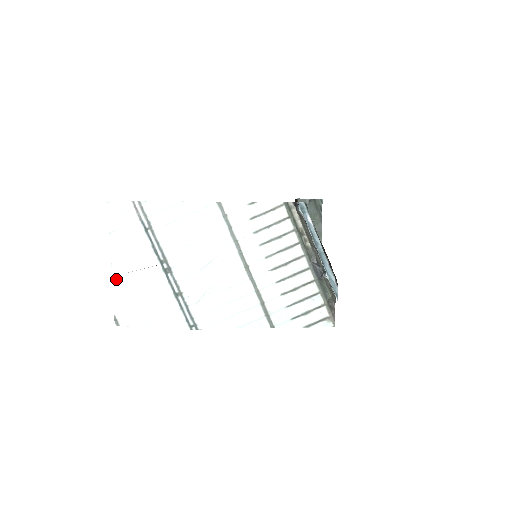
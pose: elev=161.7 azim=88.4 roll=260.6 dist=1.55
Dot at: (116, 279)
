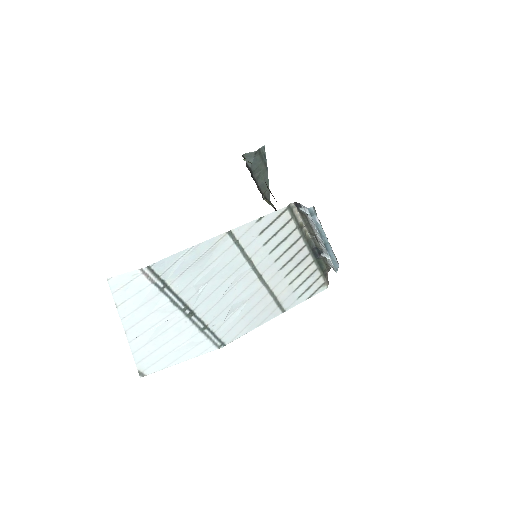
Dot at: (134, 342)
